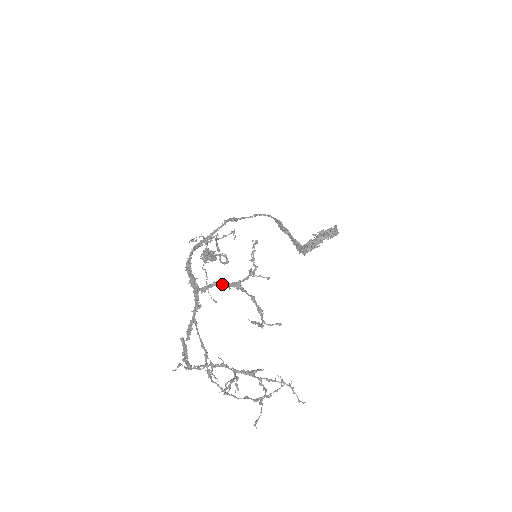
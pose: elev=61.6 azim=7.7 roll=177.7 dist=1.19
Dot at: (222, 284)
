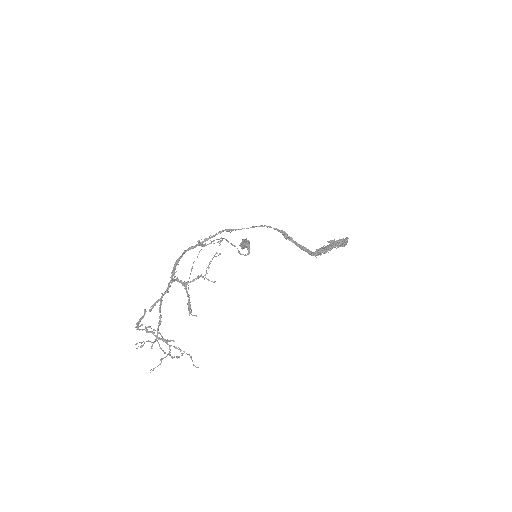
Dot at: (178, 281)
